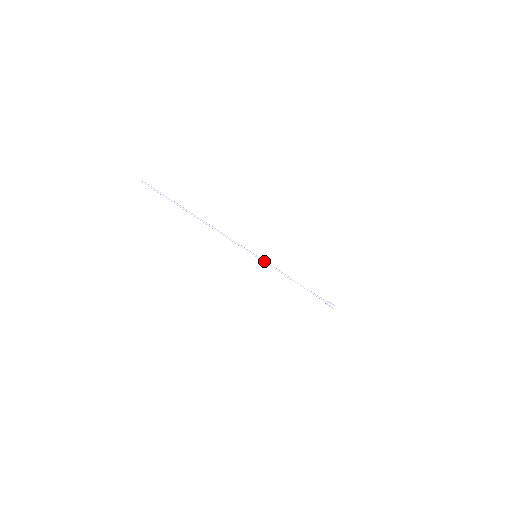
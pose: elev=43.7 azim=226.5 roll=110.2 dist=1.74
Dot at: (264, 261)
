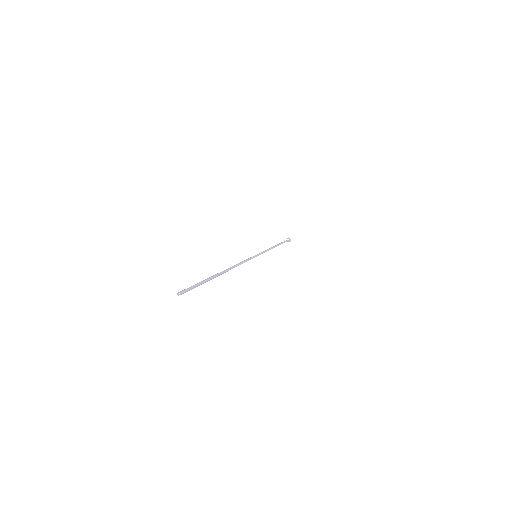
Dot at: (260, 254)
